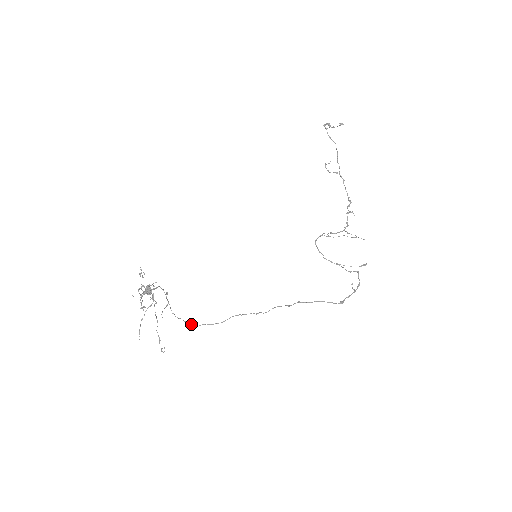
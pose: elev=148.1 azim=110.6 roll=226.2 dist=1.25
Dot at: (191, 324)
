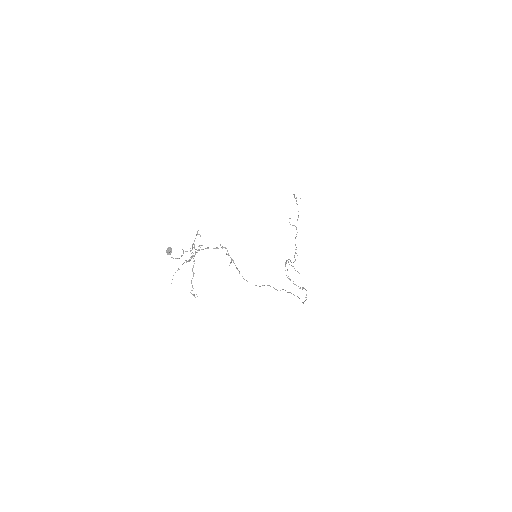
Dot at: occluded
